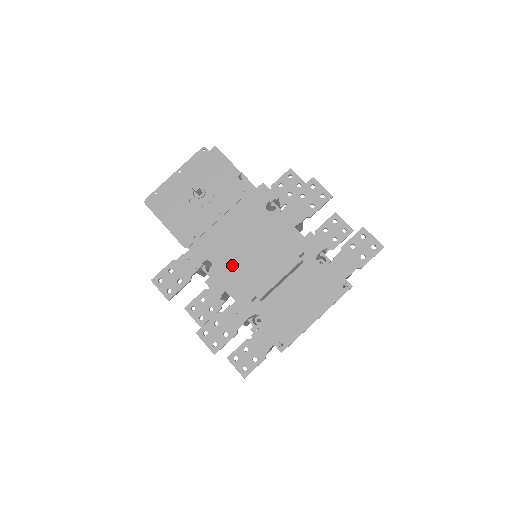
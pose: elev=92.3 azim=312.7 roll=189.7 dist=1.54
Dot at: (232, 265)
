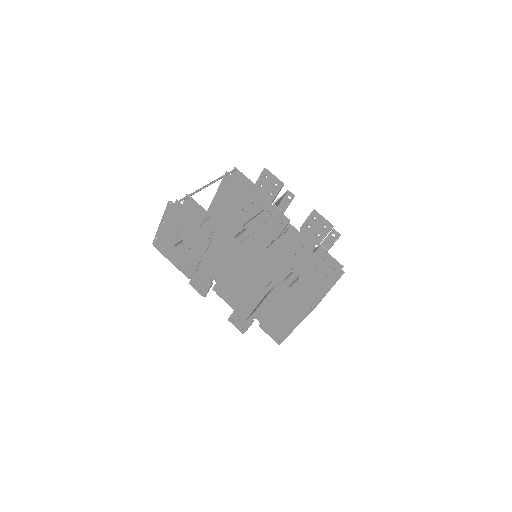
Dot at: (221, 295)
